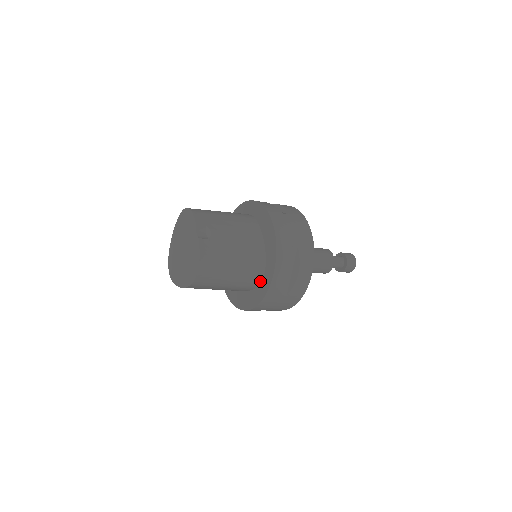
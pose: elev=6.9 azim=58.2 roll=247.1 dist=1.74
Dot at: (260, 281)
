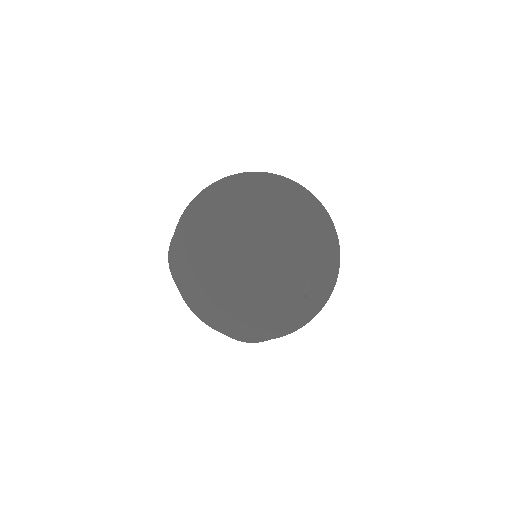
Dot at: occluded
